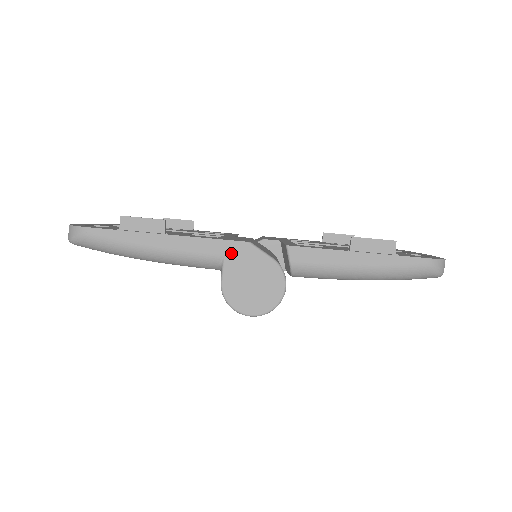
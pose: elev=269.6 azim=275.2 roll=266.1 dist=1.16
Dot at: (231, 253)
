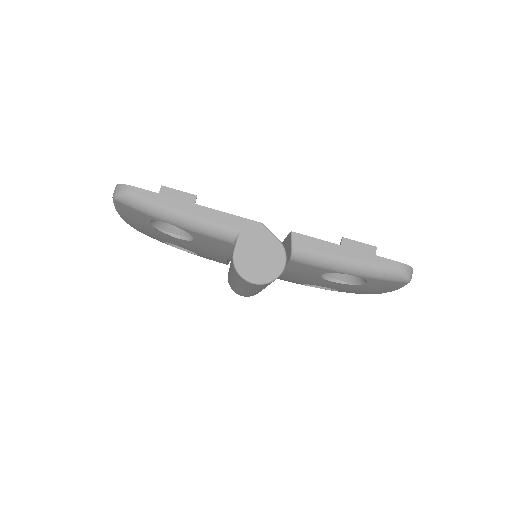
Dot at: (246, 229)
